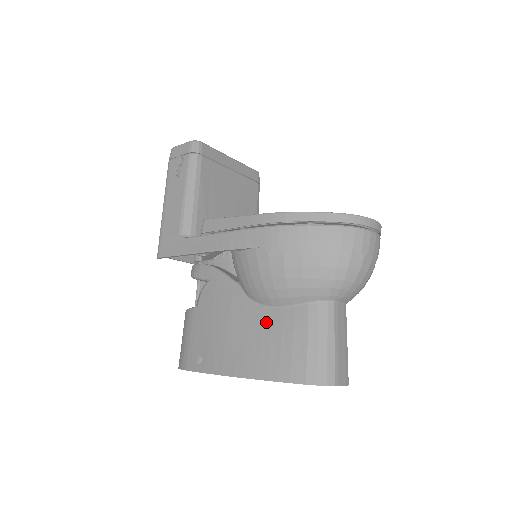
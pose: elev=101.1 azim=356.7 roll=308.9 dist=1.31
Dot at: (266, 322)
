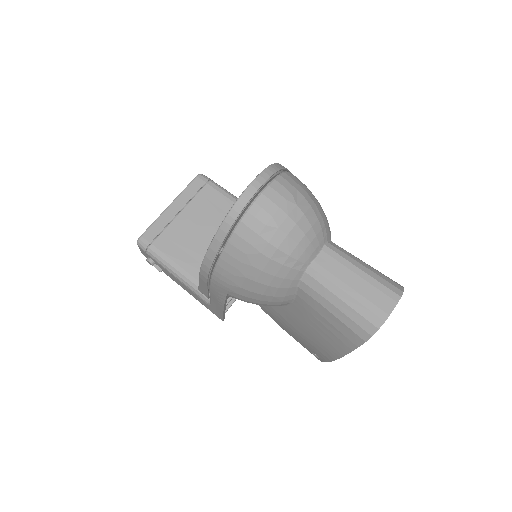
Dot at: (301, 316)
